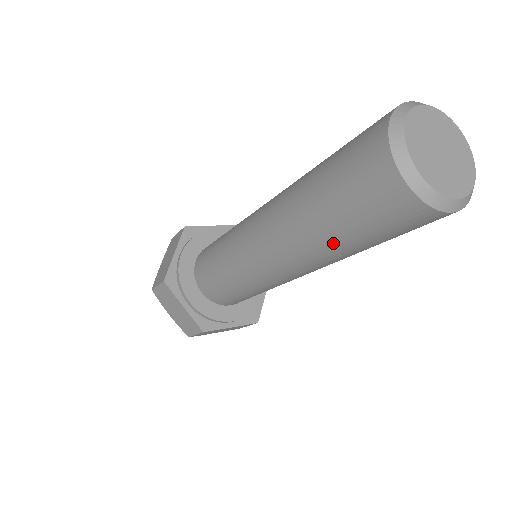
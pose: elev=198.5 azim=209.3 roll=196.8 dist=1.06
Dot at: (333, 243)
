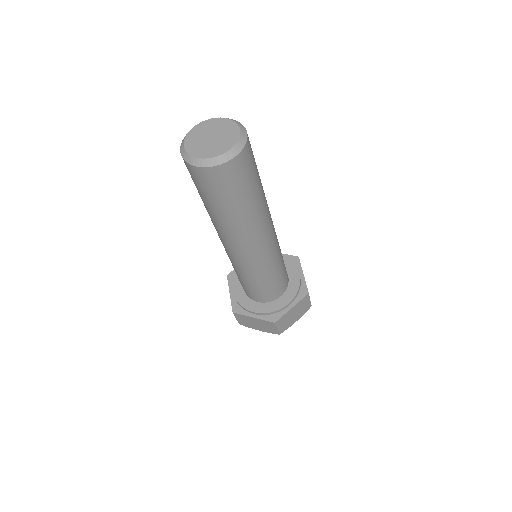
Dot at: (232, 216)
